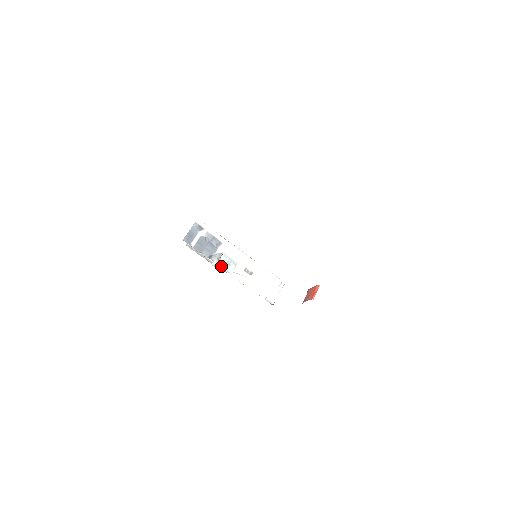
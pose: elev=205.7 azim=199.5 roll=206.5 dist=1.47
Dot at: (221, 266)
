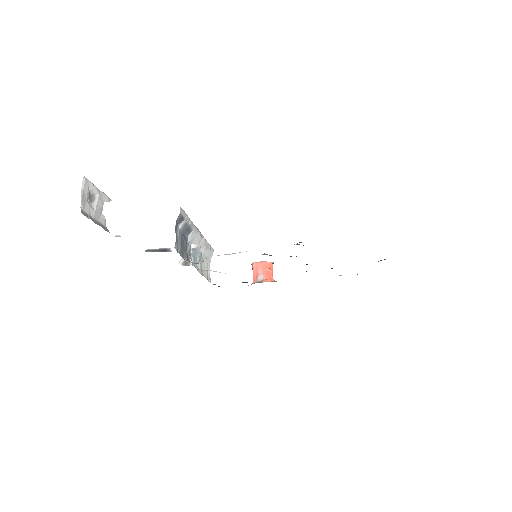
Dot at: (192, 264)
